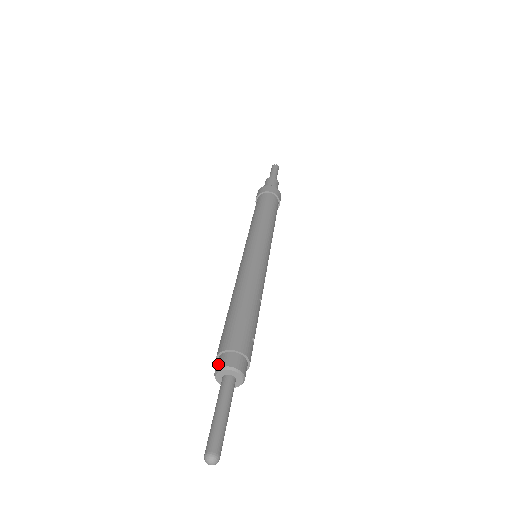
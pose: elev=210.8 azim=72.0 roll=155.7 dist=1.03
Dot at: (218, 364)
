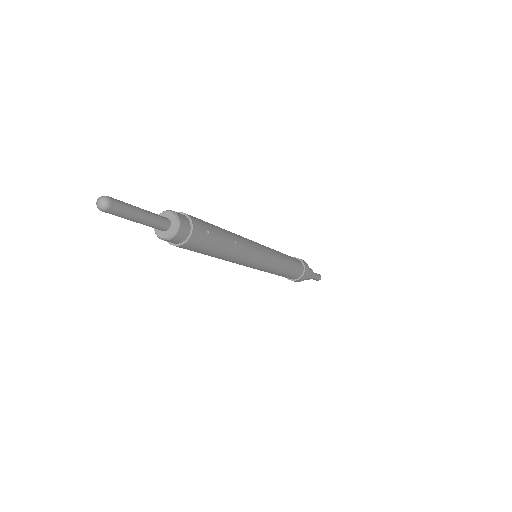
Dot at: (163, 215)
